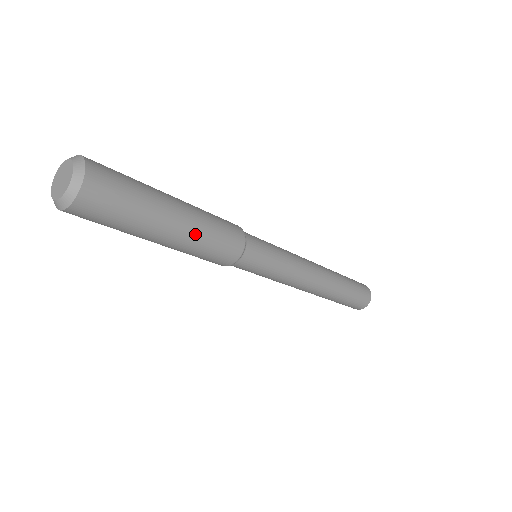
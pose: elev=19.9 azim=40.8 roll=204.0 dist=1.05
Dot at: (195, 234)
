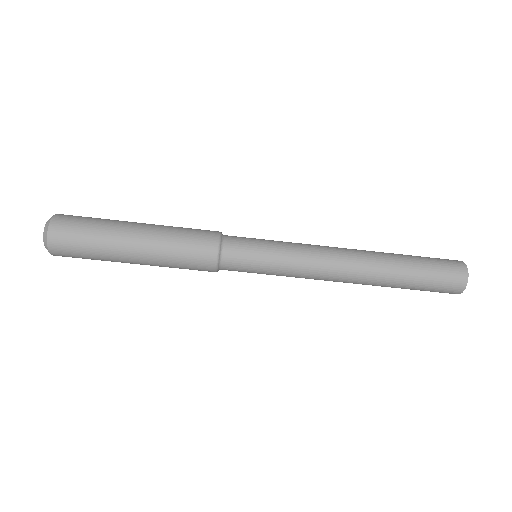
Dot at: (156, 254)
